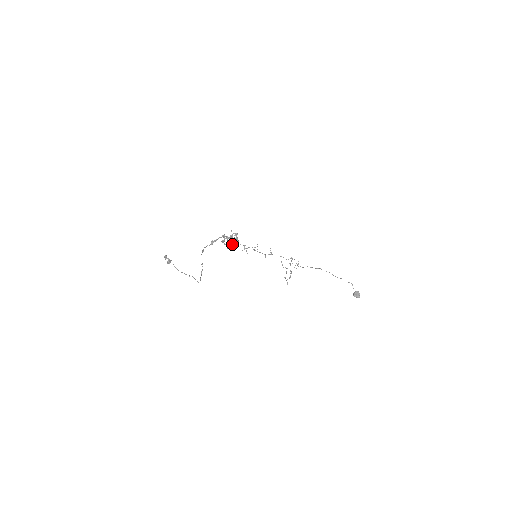
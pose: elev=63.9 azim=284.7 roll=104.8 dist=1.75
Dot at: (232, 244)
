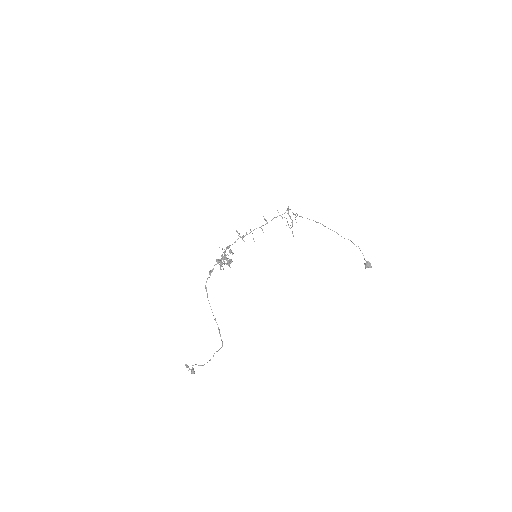
Dot at: (229, 262)
